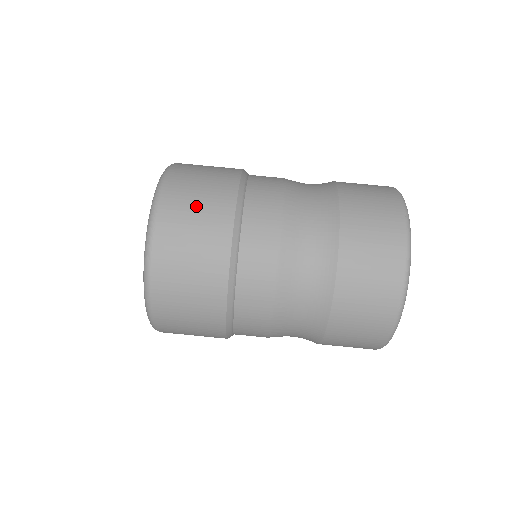
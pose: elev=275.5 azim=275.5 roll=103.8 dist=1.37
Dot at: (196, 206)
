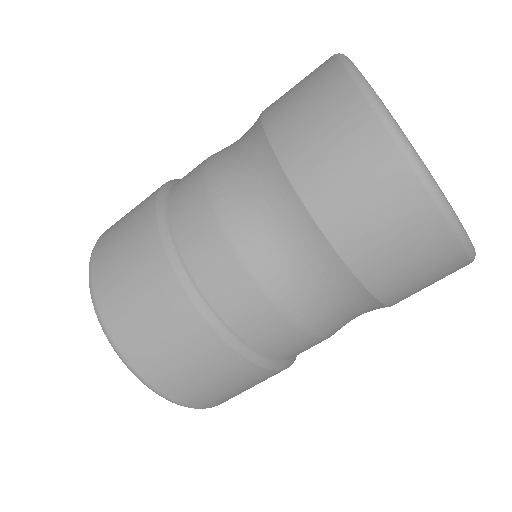
Dot at: (140, 307)
